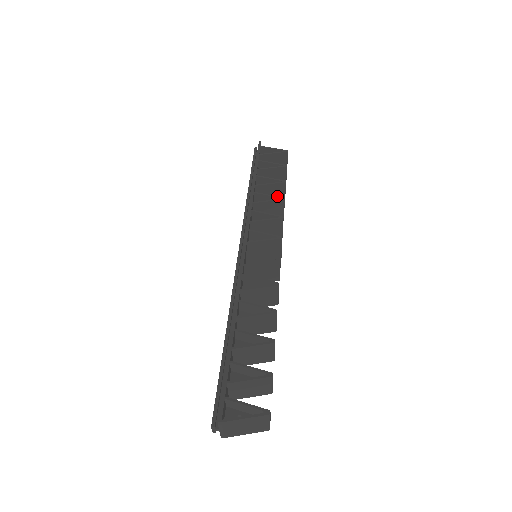
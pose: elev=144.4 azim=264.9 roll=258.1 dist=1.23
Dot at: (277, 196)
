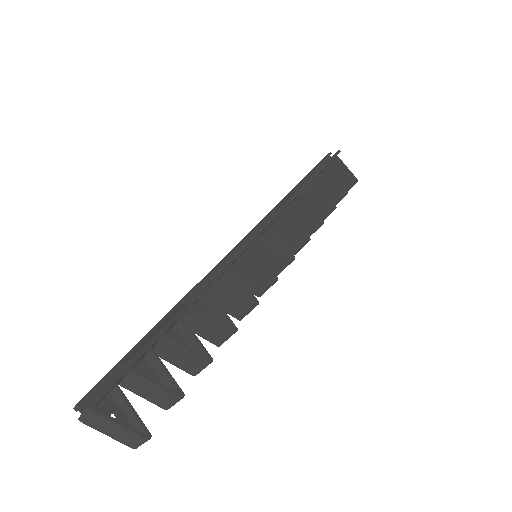
Dot at: occluded
